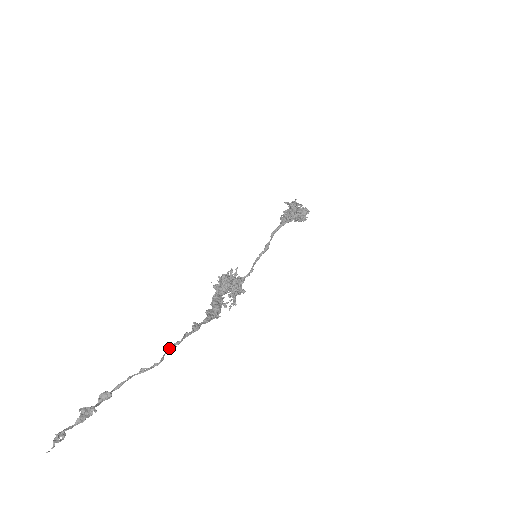
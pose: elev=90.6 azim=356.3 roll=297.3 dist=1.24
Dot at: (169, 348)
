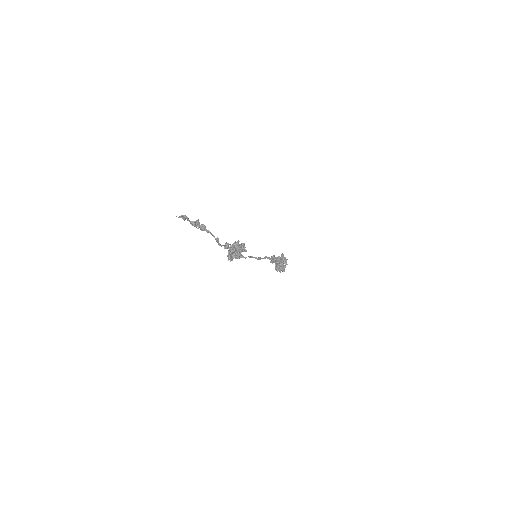
Dot at: (228, 246)
